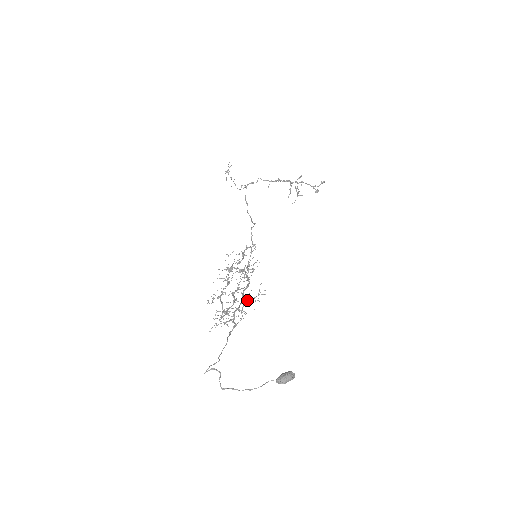
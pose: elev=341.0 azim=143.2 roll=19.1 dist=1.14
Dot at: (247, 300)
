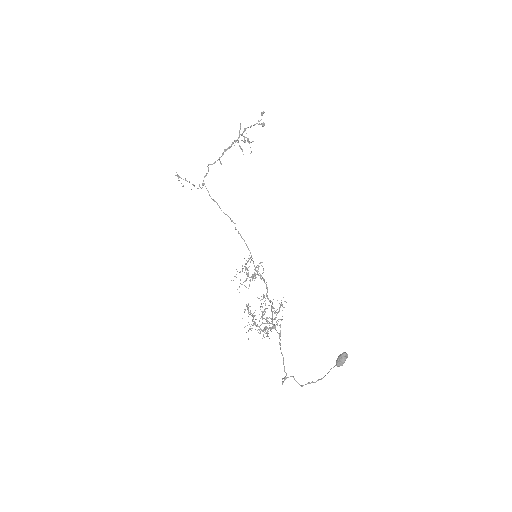
Dot at: occluded
